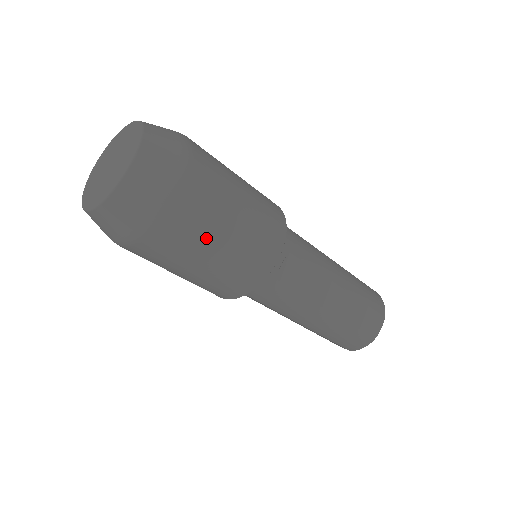
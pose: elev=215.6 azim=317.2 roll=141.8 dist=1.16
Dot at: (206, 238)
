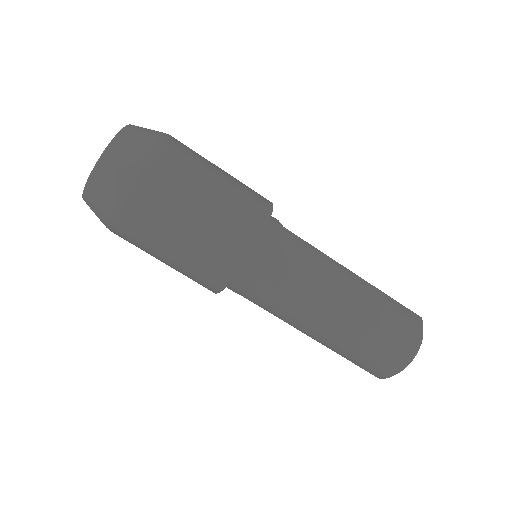
Dot at: (207, 163)
